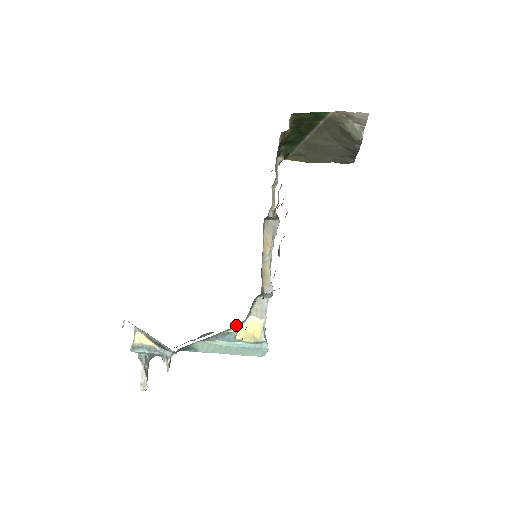
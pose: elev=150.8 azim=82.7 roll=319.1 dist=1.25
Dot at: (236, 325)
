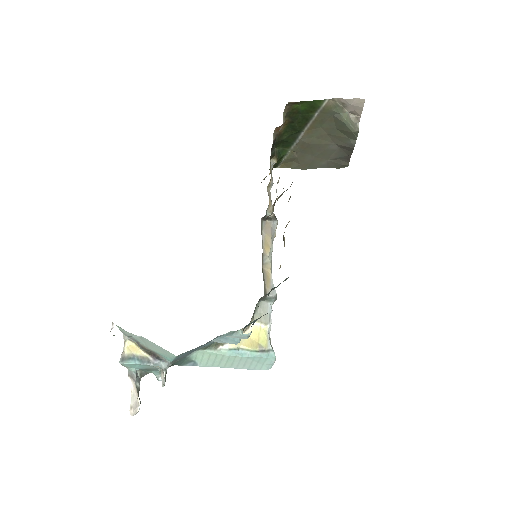
Dot at: occluded
